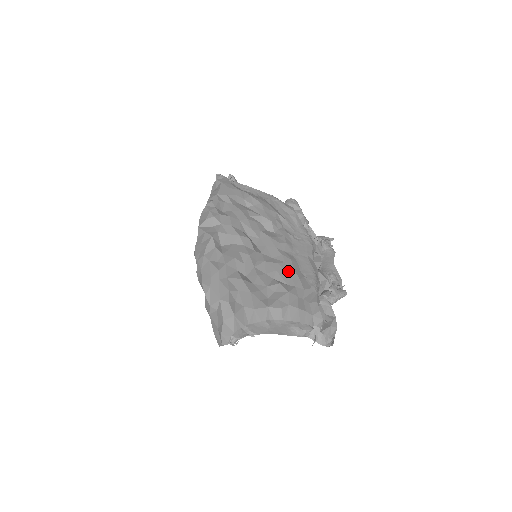
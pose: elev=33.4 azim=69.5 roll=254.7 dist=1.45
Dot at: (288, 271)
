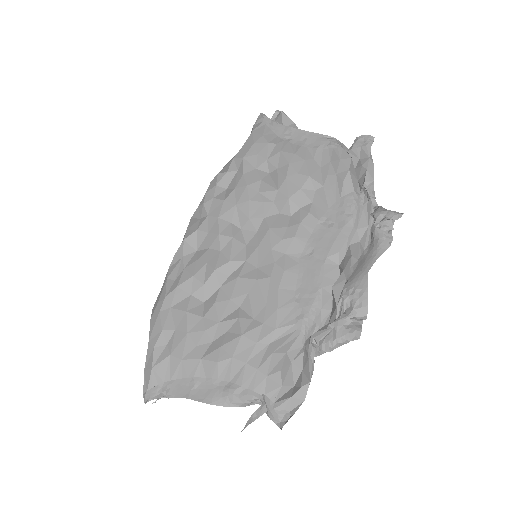
Dot at: (266, 294)
